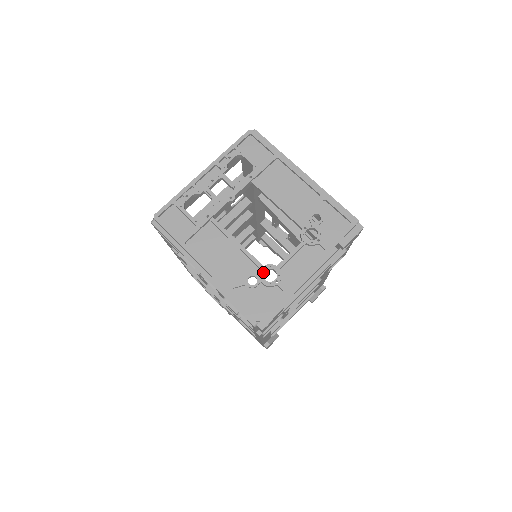
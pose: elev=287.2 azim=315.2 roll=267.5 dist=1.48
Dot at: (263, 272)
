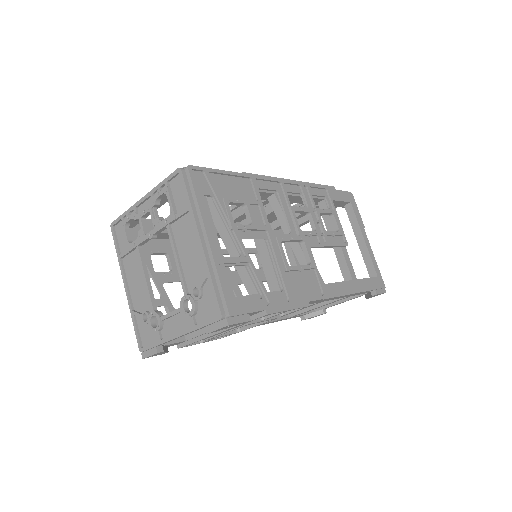
Dot at: (151, 316)
